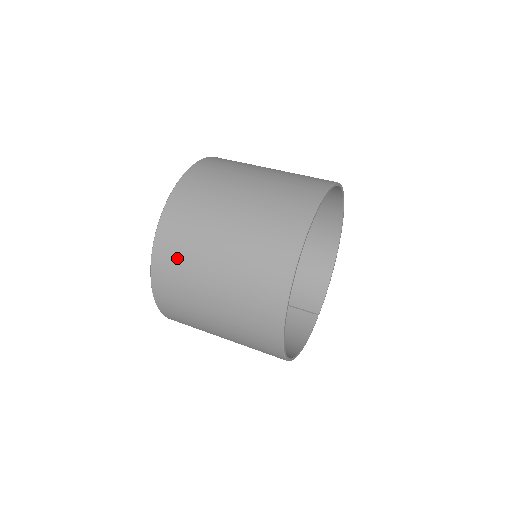
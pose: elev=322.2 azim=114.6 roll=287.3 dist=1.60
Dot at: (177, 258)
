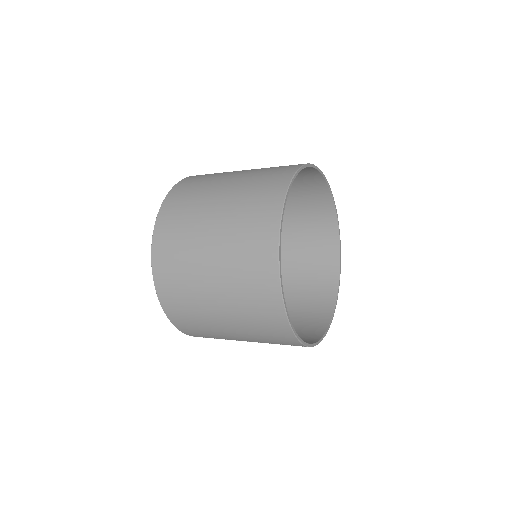
Dot at: (201, 179)
